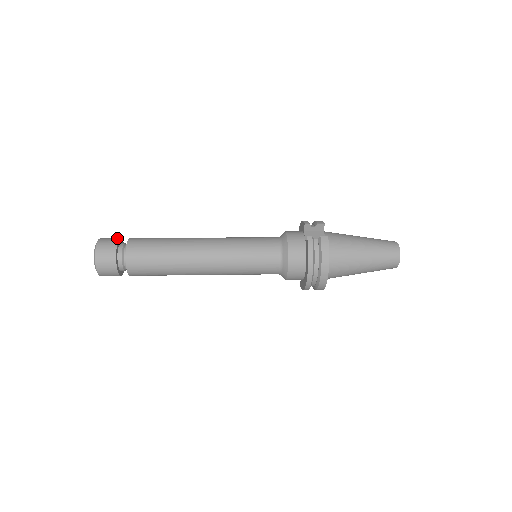
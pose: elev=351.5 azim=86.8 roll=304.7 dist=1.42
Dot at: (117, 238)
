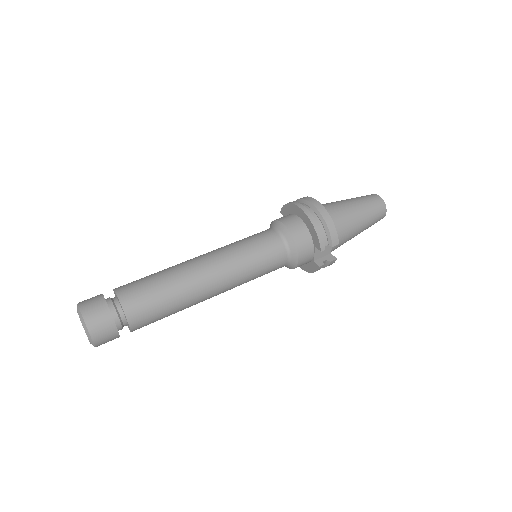
Dot at: (111, 323)
